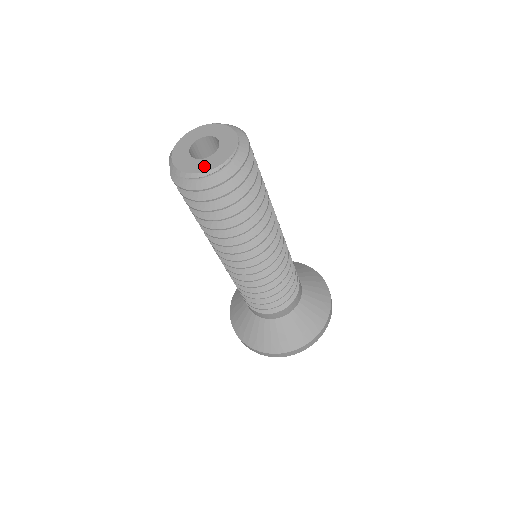
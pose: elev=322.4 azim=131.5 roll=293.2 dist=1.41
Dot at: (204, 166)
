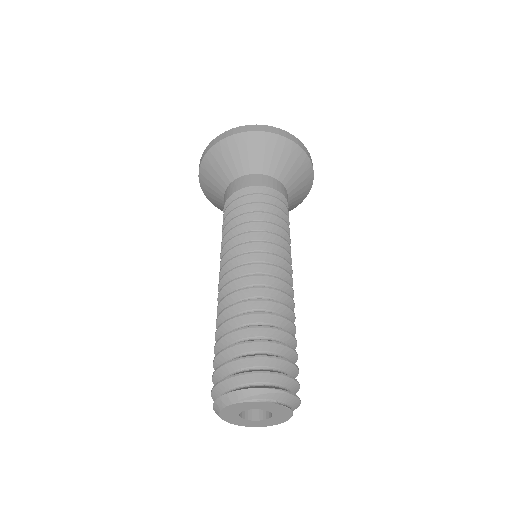
Dot at: (274, 423)
